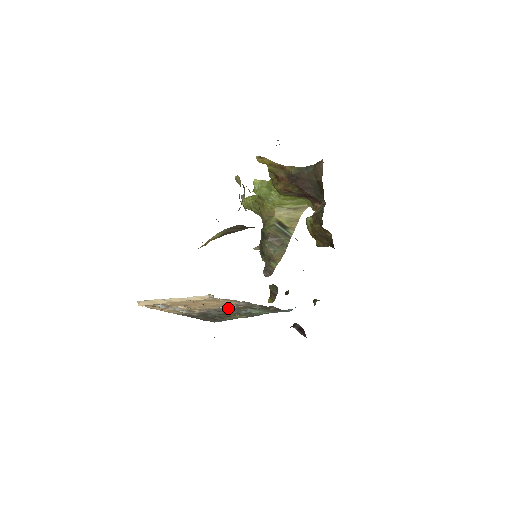
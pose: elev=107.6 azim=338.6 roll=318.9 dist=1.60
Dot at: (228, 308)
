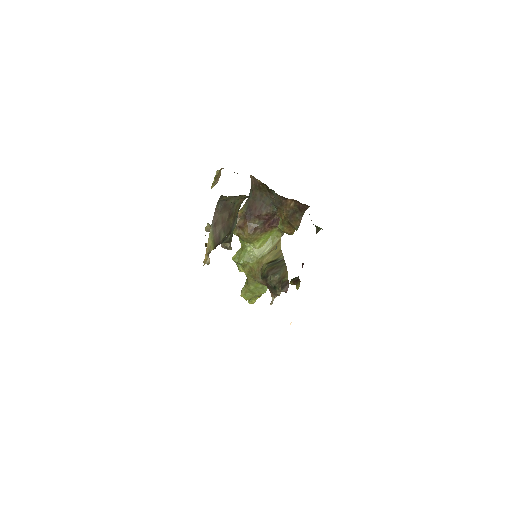
Dot at: occluded
